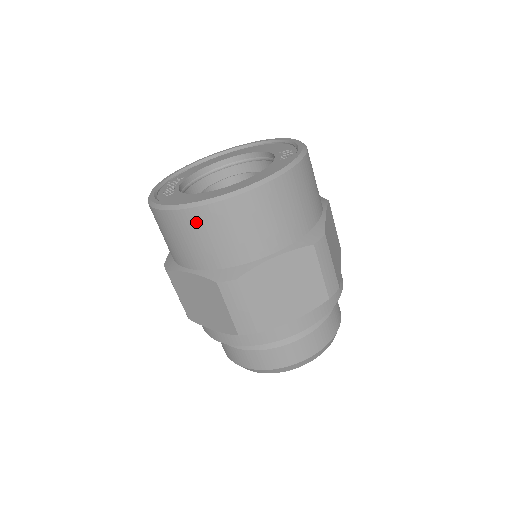
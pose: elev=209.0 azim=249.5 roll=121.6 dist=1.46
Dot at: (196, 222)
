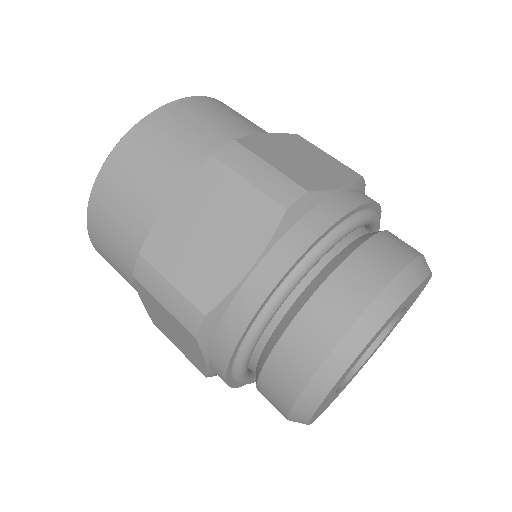
Dot at: (98, 227)
